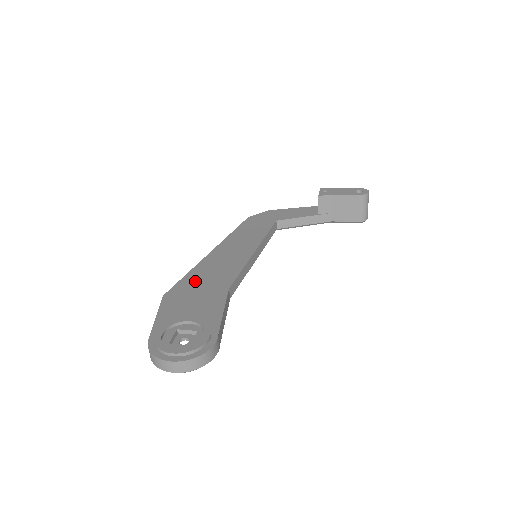
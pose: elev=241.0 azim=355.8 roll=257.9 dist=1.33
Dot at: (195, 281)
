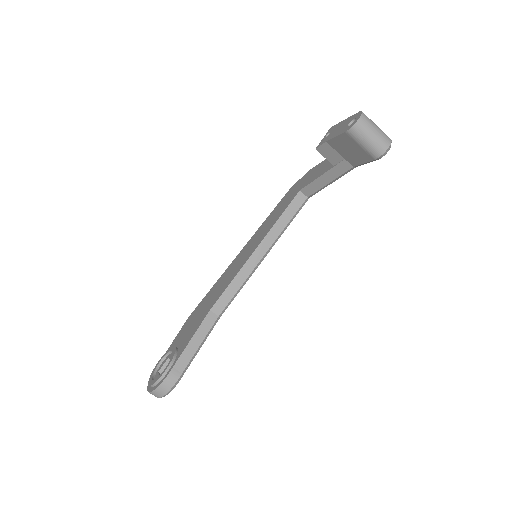
Dot at: (207, 299)
